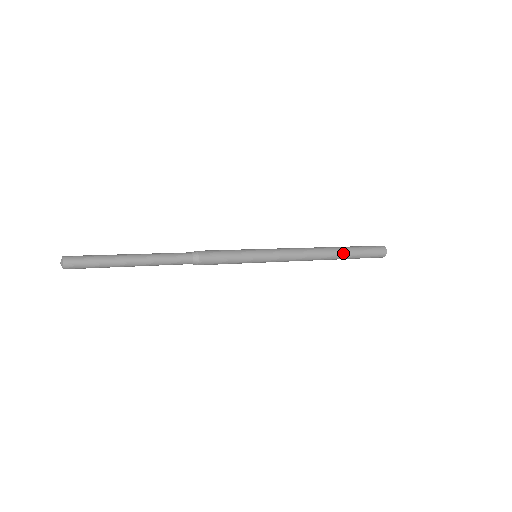
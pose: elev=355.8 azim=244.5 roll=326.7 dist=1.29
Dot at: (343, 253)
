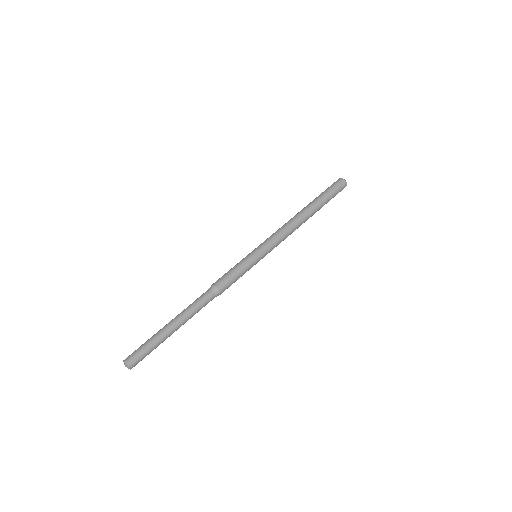
Dot at: occluded
